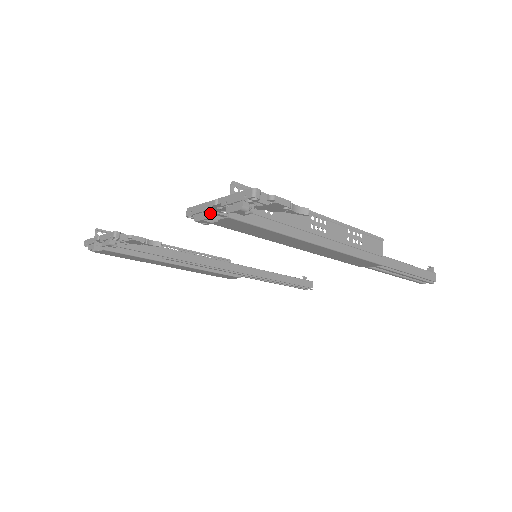
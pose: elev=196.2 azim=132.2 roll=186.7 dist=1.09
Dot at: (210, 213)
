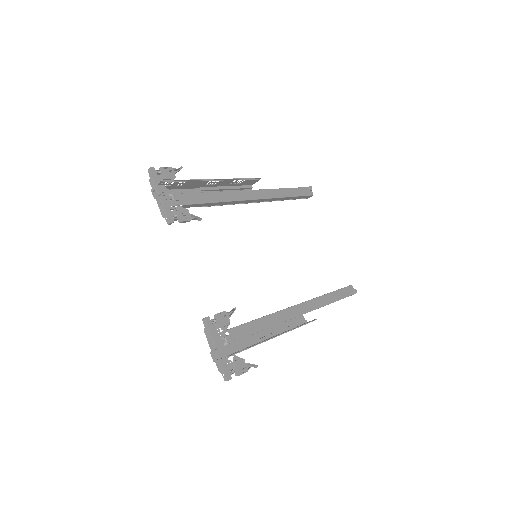
Dot at: (213, 334)
